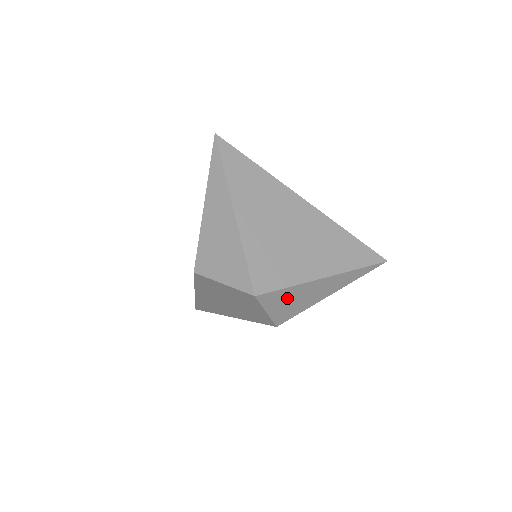
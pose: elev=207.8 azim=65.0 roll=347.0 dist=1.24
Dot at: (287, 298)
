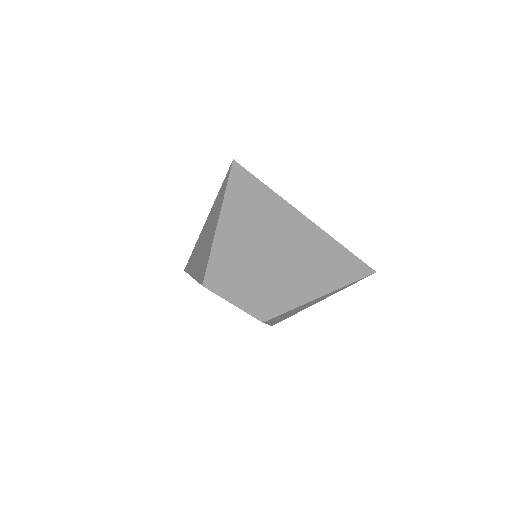
Dot at: (287, 313)
